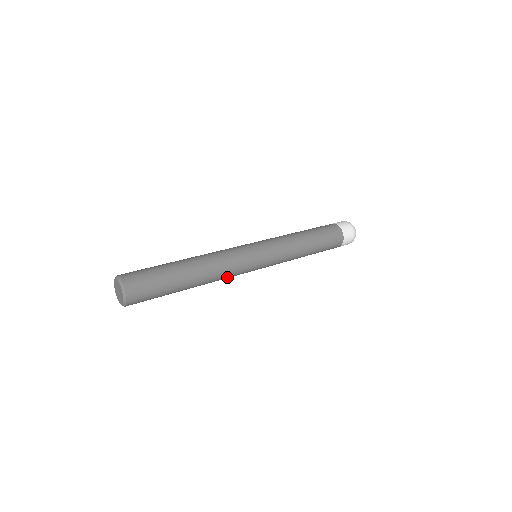
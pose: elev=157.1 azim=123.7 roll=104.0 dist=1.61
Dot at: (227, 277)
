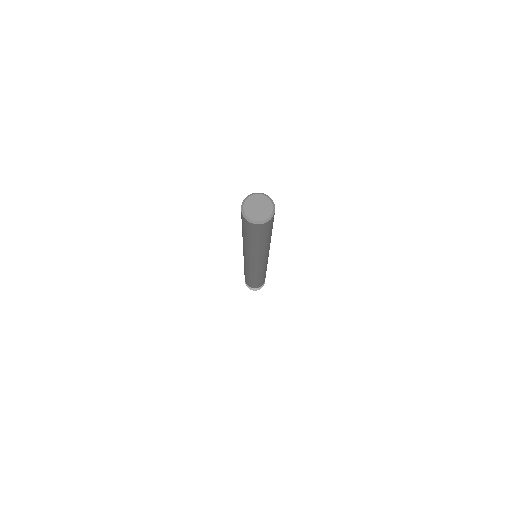
Dot at: occluded
